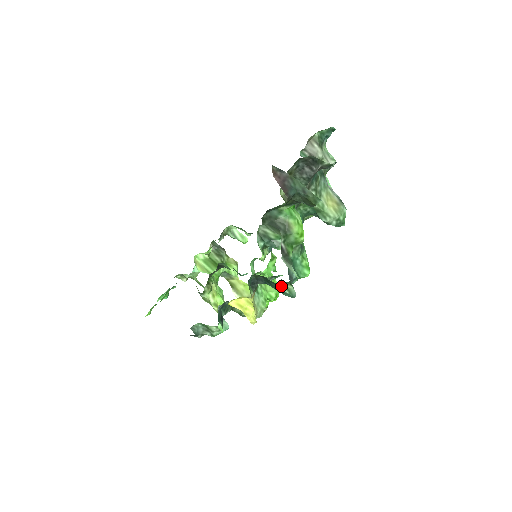
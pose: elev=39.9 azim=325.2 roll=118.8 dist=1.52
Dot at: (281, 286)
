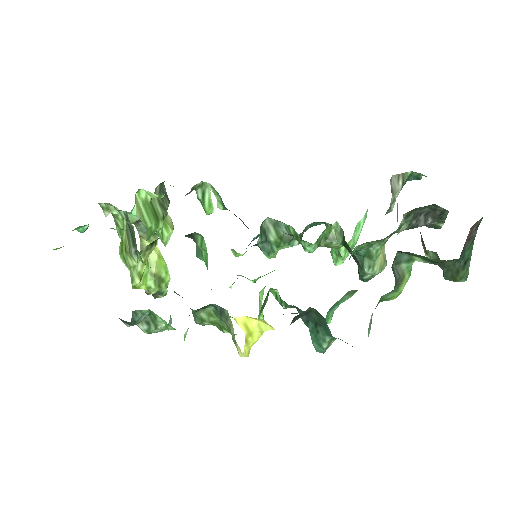
Dot at: (329, 338)
